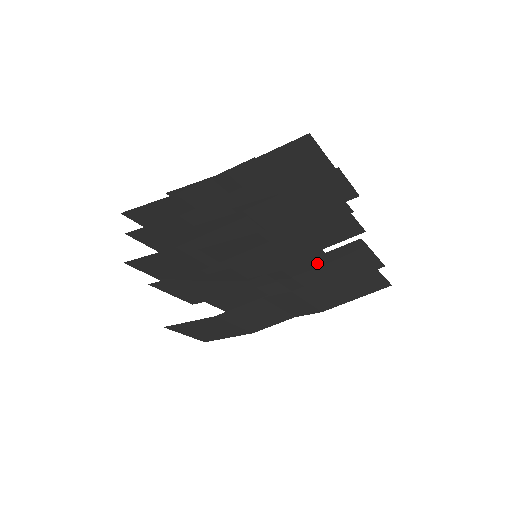
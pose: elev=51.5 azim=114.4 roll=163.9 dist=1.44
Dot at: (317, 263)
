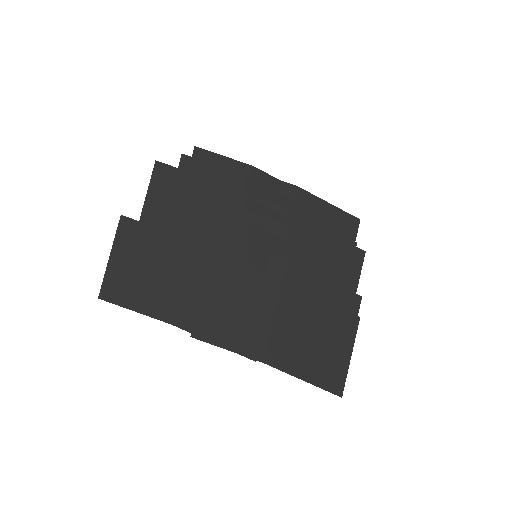
Dot at: (313, 288)
